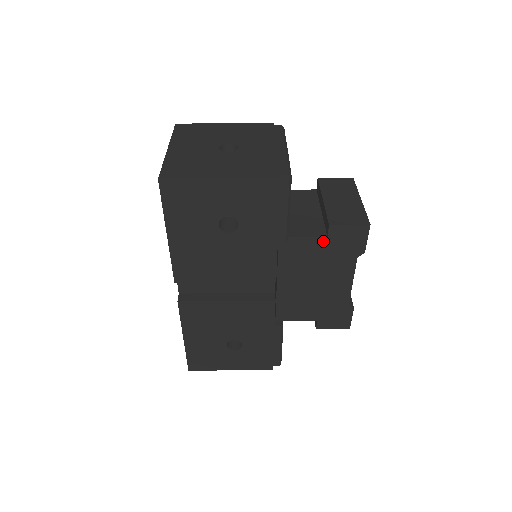
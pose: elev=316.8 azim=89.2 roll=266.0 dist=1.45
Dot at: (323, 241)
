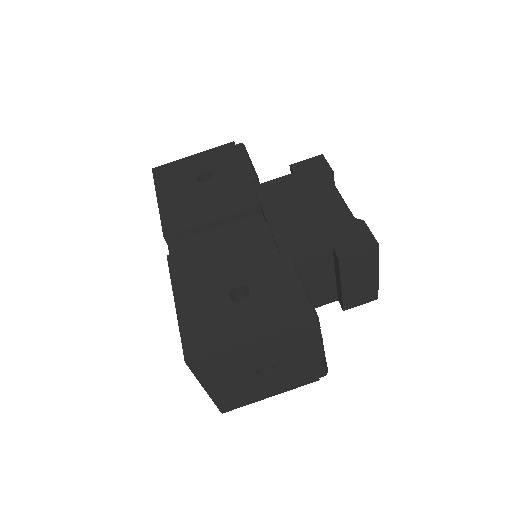
Dot at: occluded
